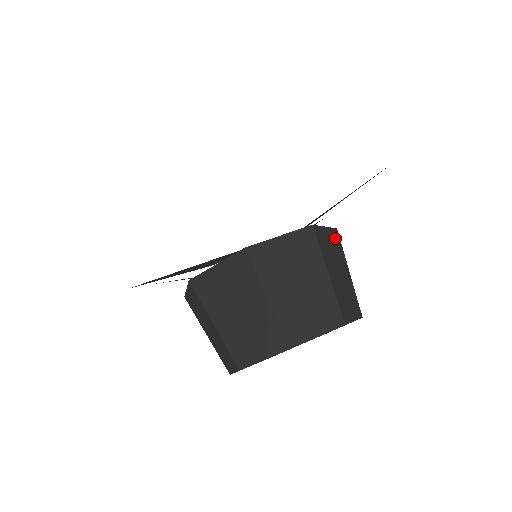
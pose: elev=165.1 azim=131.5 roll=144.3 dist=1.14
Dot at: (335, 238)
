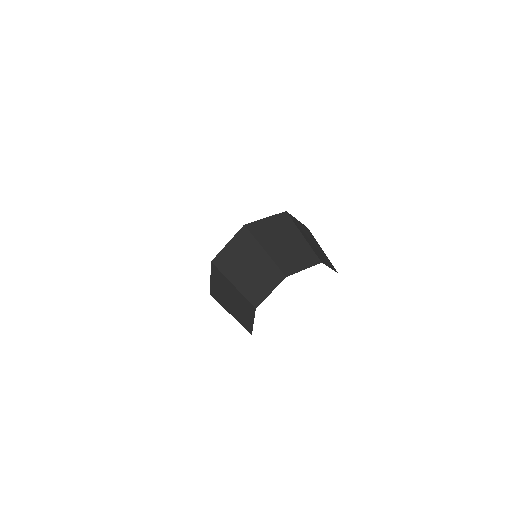
Dot at: (306, 229)
